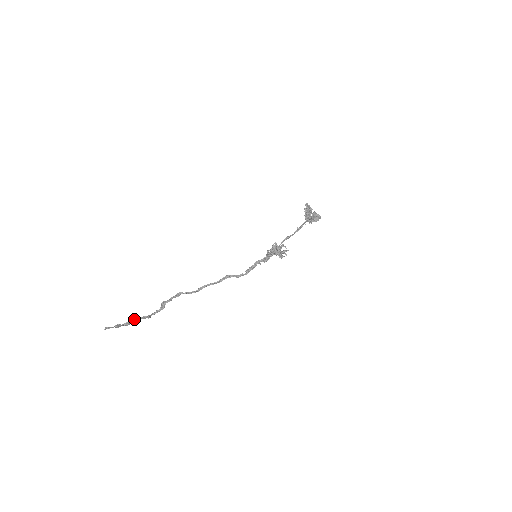
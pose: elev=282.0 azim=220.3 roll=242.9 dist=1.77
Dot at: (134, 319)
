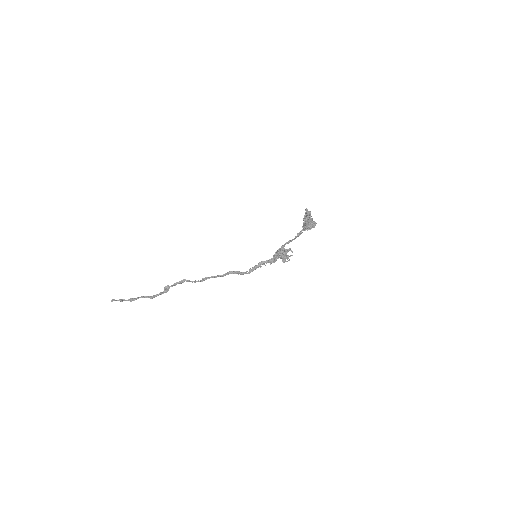
Dot at: (138, 297)
